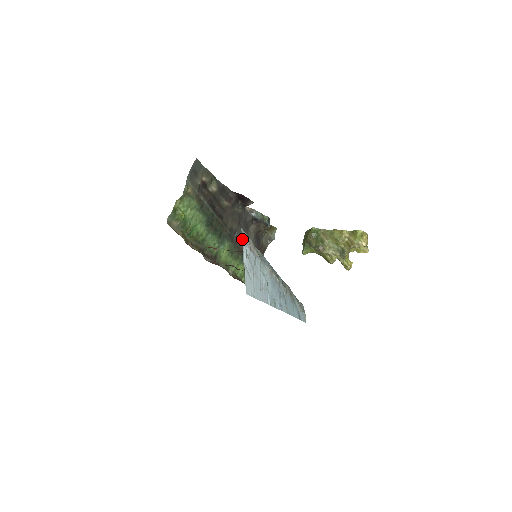
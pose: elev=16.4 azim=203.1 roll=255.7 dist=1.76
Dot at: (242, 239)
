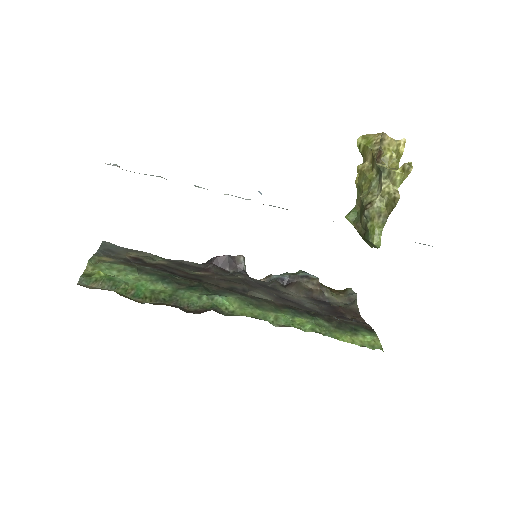
Dot at: occluded
